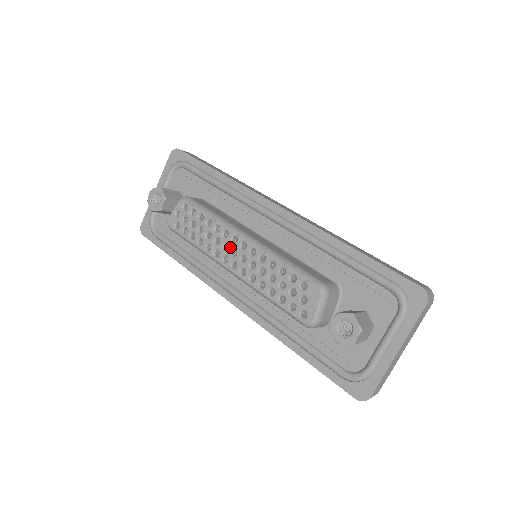
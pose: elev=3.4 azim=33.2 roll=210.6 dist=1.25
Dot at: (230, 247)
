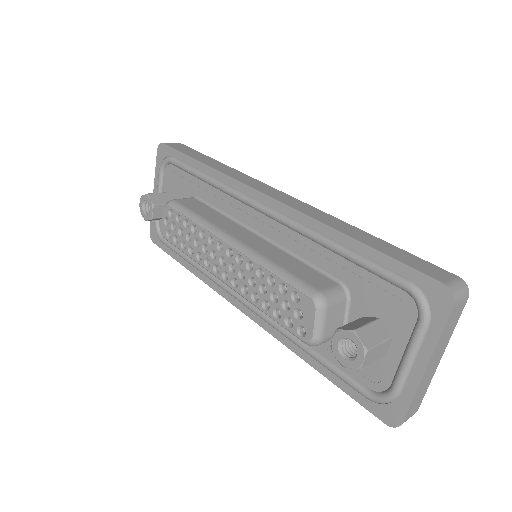
Dot at: (218, 255)
